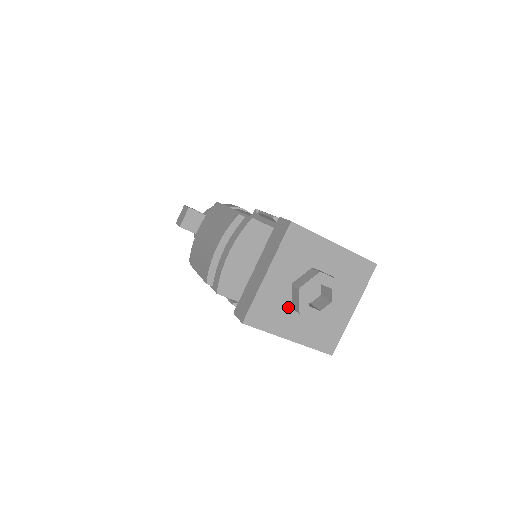
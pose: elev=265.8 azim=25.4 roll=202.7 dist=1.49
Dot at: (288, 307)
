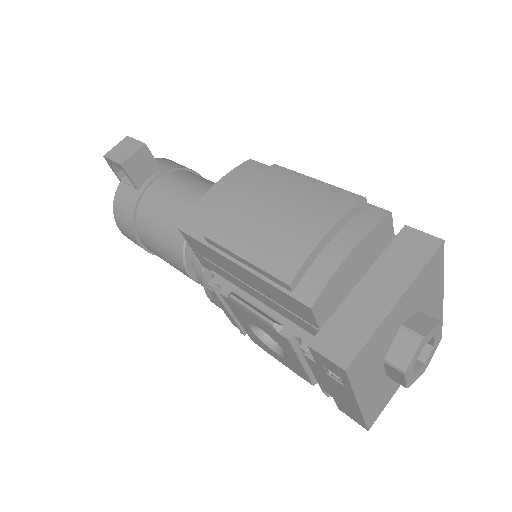
Dot at: (382, 357)
